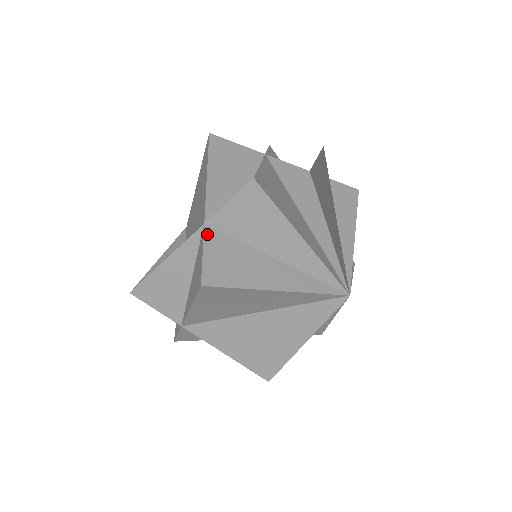
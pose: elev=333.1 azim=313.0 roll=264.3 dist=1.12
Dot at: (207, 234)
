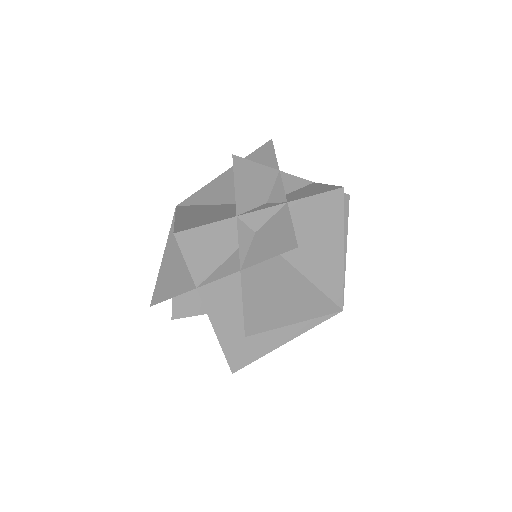
Dot at: (220, 337)
